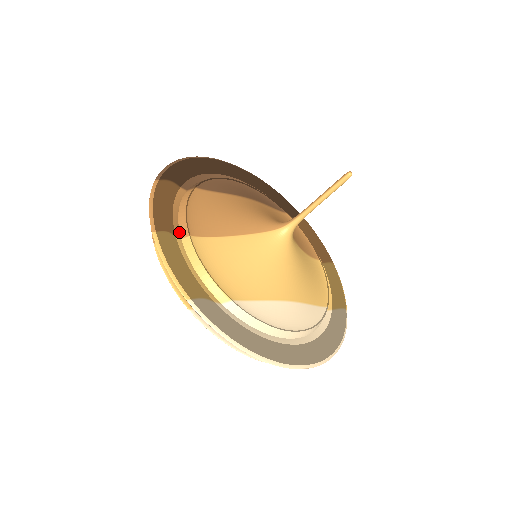
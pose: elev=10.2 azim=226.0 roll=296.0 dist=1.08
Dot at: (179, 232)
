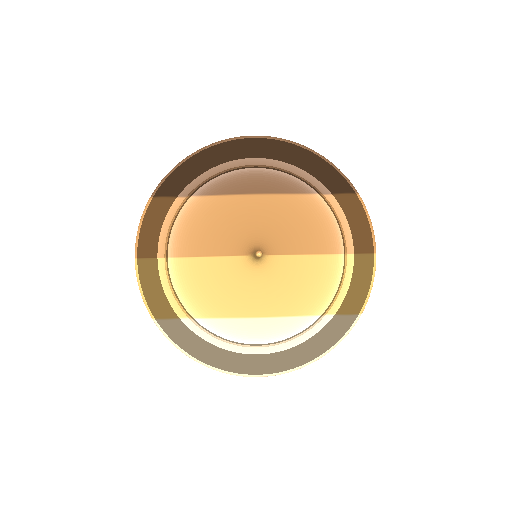
Dot at: (164, 250)
